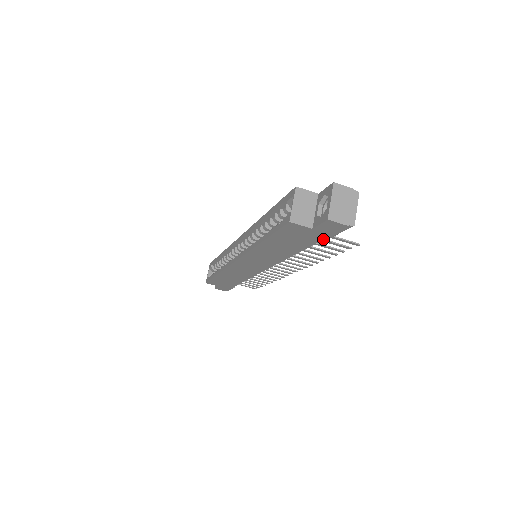
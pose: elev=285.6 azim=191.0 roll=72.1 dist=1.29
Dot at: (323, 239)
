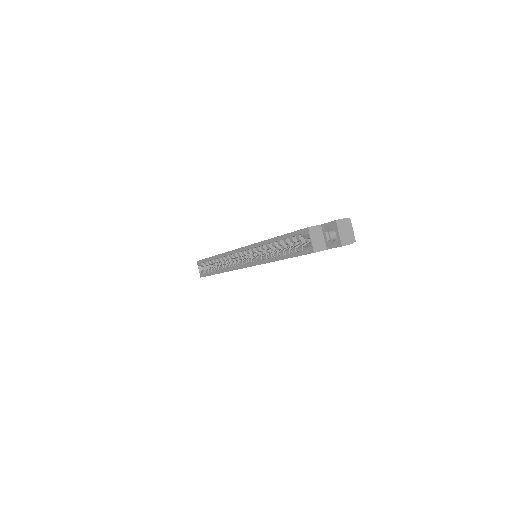
Dot at: occluded
